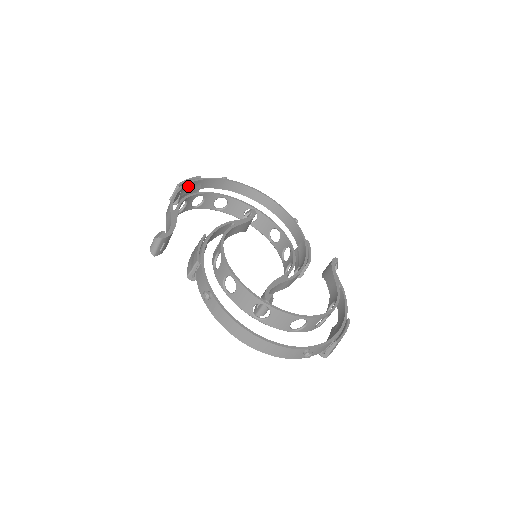
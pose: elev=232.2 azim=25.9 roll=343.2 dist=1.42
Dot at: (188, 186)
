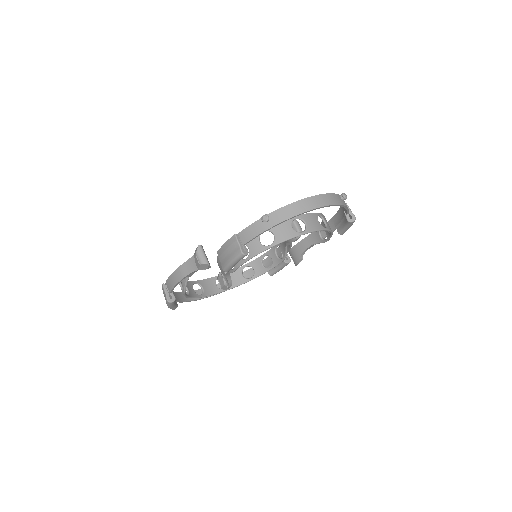
Dot at: occluded
